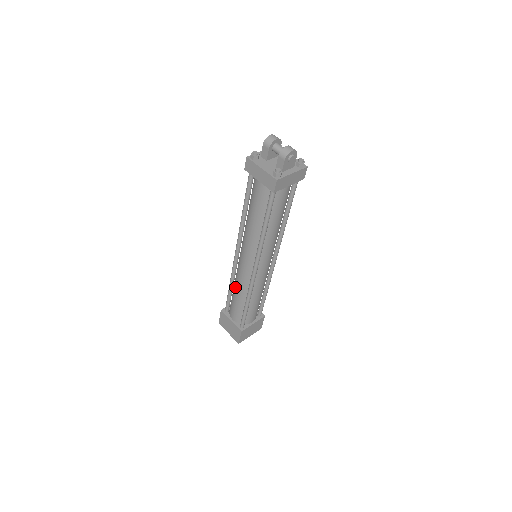
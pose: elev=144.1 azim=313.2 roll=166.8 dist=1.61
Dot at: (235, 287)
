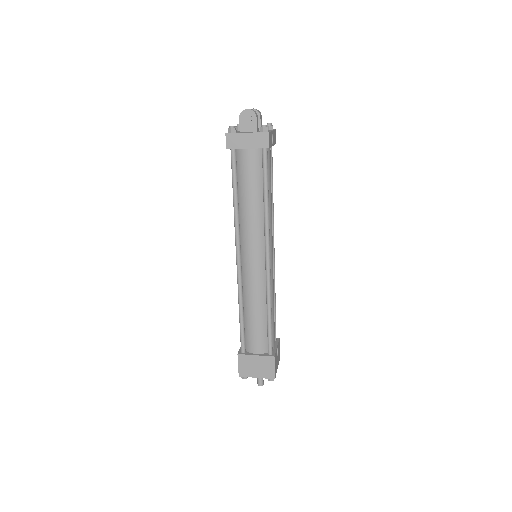
Dot at: occluded
